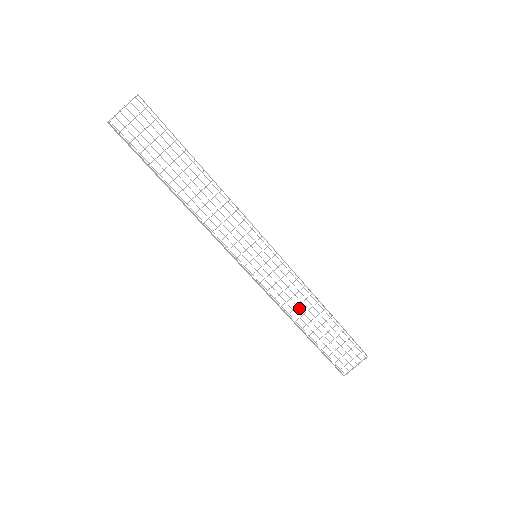
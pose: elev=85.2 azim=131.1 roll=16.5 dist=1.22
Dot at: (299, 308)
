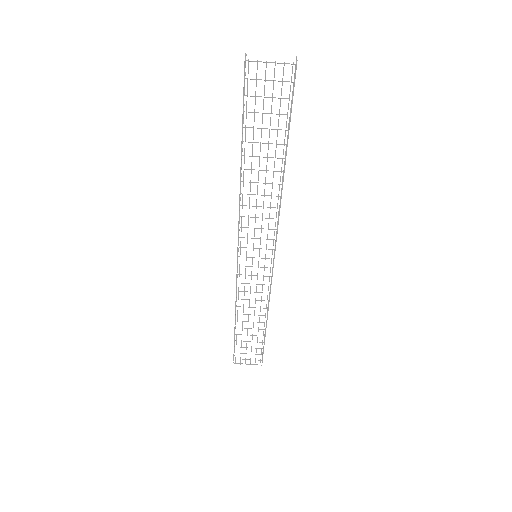
Dot at: occluded
